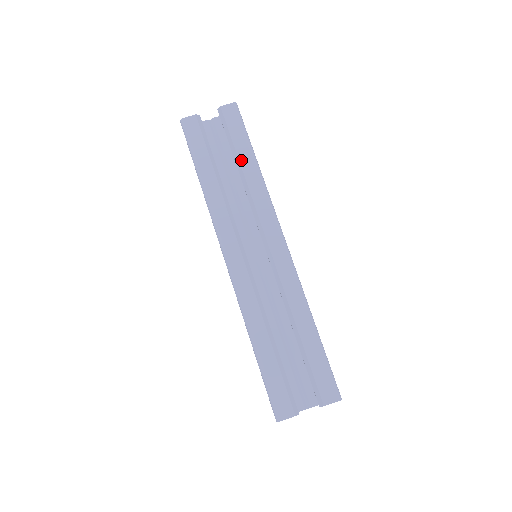
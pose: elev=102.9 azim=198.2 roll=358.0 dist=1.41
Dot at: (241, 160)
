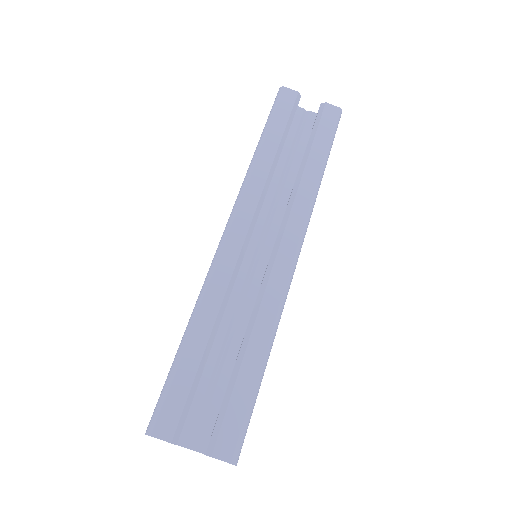
Dot at: (311, 156)
